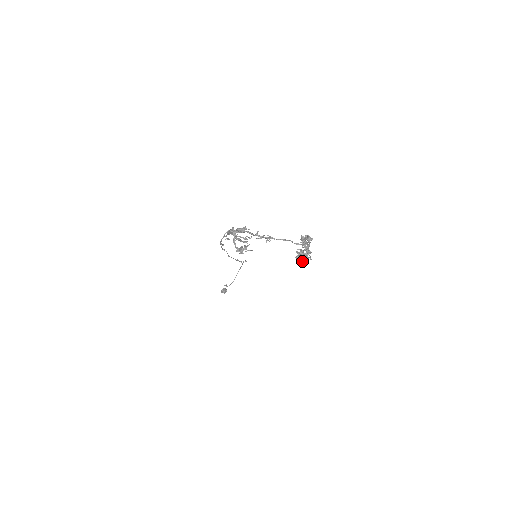
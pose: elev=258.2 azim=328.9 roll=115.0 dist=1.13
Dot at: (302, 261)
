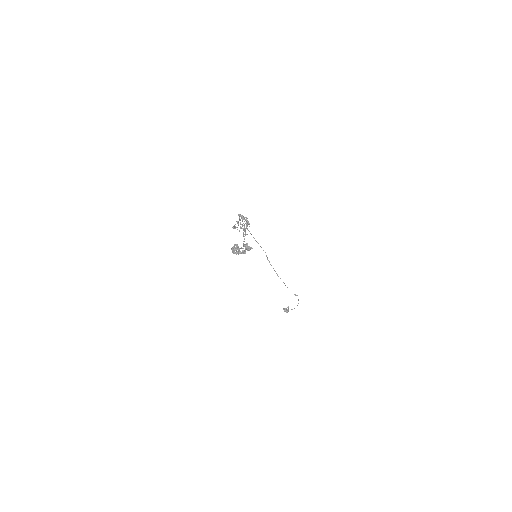
Dot at: (232, 249)
